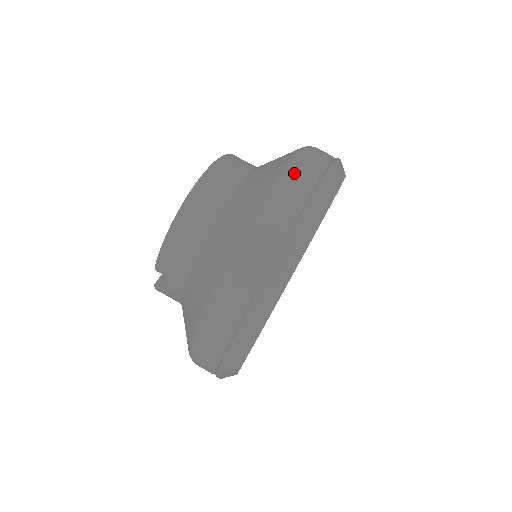
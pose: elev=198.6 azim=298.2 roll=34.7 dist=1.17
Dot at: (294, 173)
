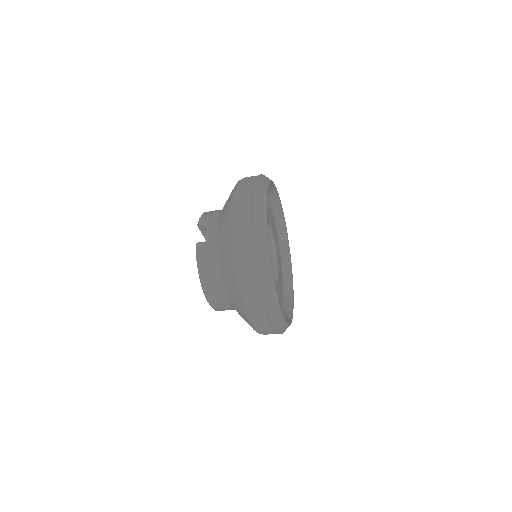
Dot at: occluded
